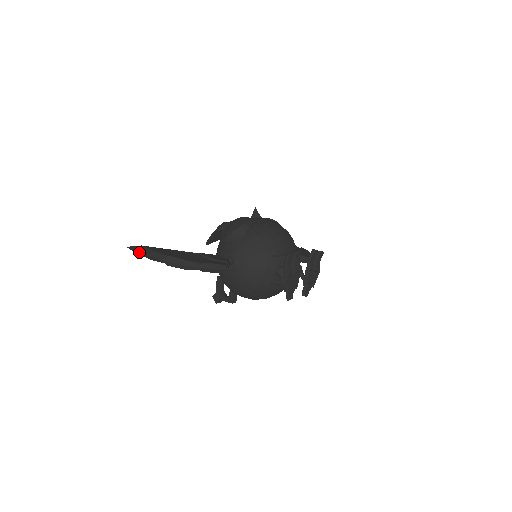
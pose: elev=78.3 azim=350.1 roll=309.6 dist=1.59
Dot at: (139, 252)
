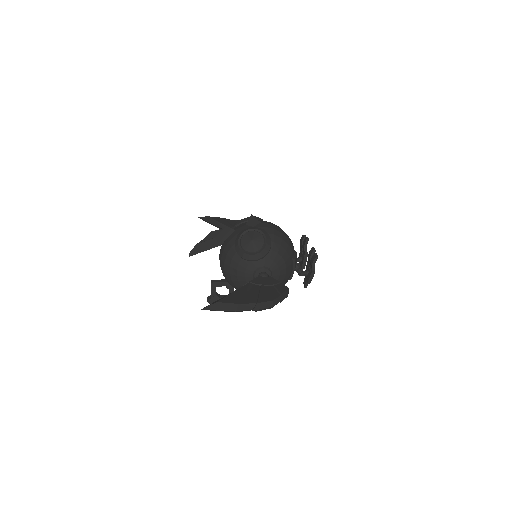
Dot at: occluded
